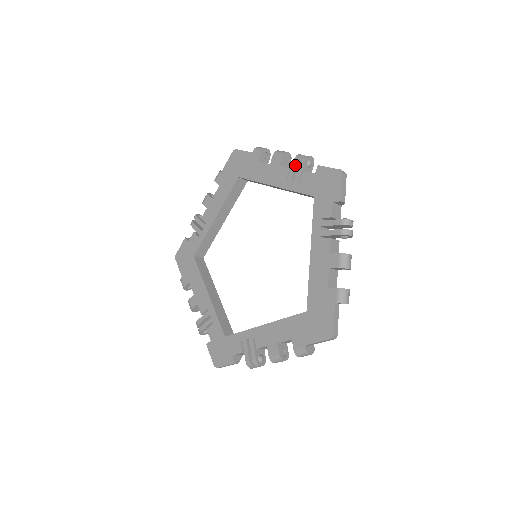
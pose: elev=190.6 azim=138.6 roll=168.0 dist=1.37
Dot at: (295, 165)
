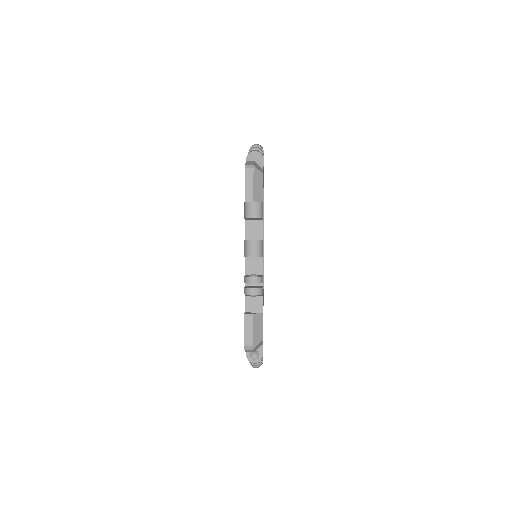
Dot at: occluded
